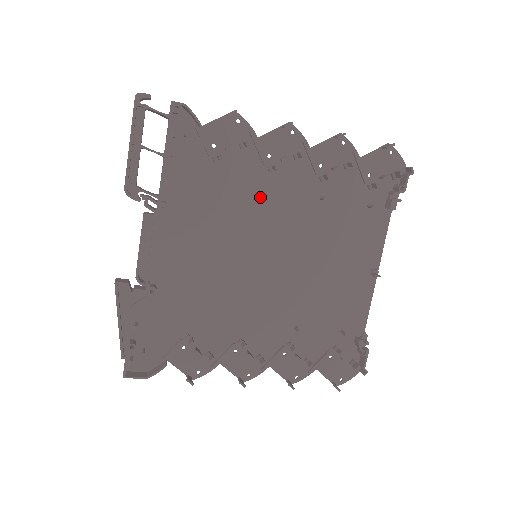
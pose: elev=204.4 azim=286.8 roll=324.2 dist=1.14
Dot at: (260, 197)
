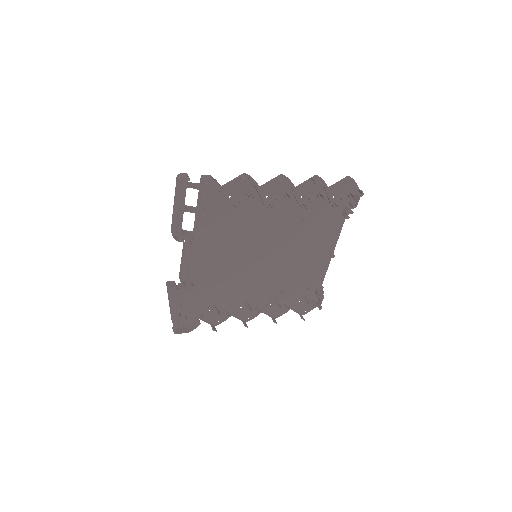
Dot at: (260, 222)
